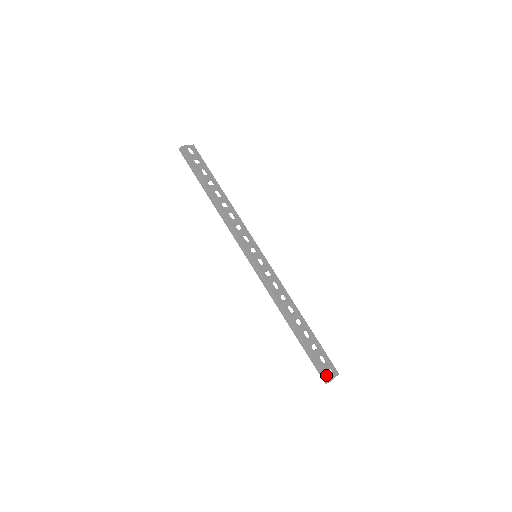
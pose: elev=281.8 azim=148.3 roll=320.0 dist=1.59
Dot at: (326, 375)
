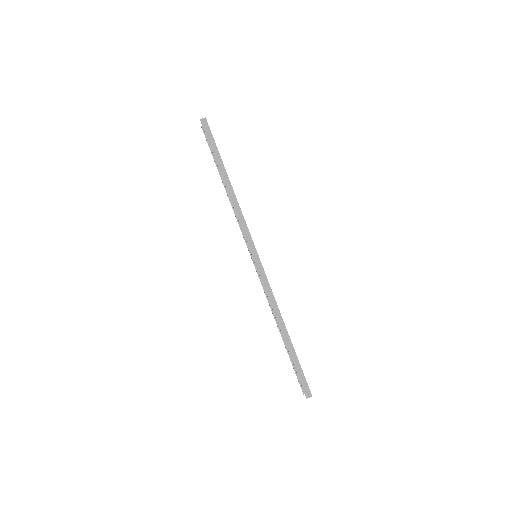
Dot at: (309, 389)
